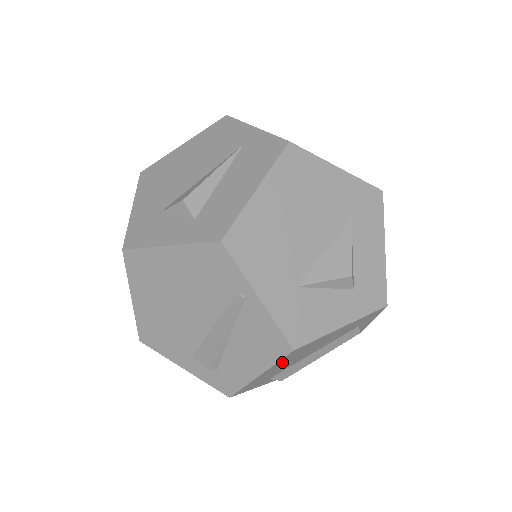
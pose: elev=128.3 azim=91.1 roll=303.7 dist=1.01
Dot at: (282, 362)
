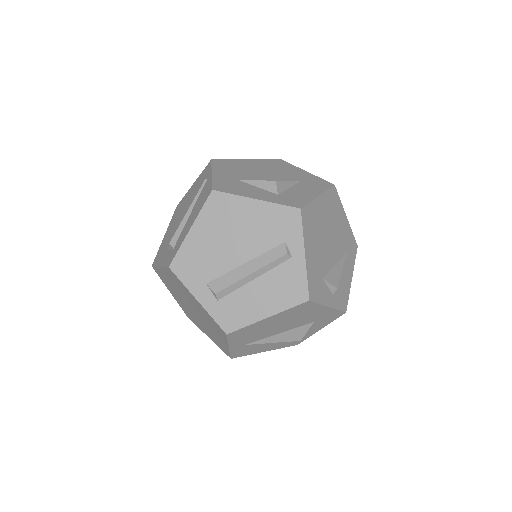
Dot at: (208, 220)
